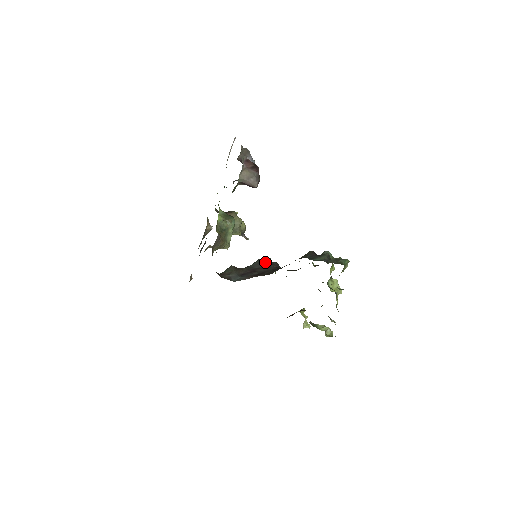
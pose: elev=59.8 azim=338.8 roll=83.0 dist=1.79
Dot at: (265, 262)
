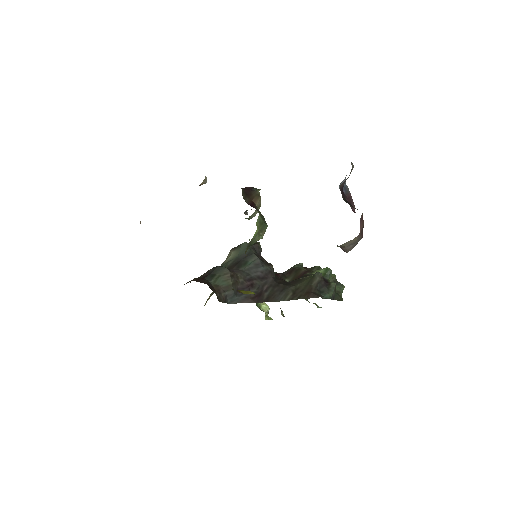
Dot at: (263, 267)
